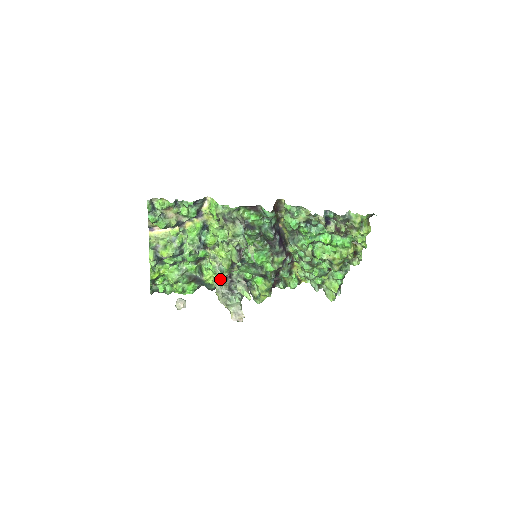
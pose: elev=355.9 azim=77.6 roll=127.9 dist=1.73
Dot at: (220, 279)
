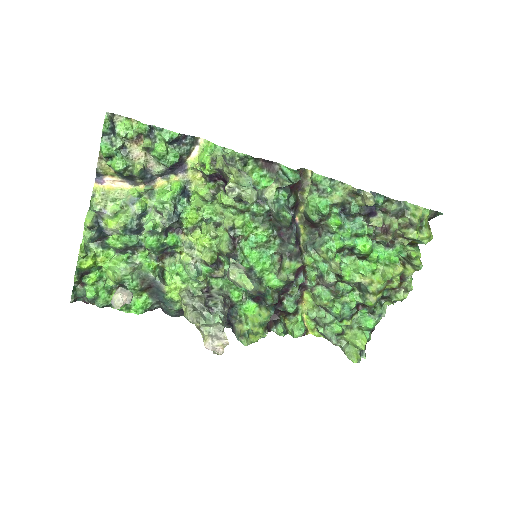
Dot at: (191, 292)
